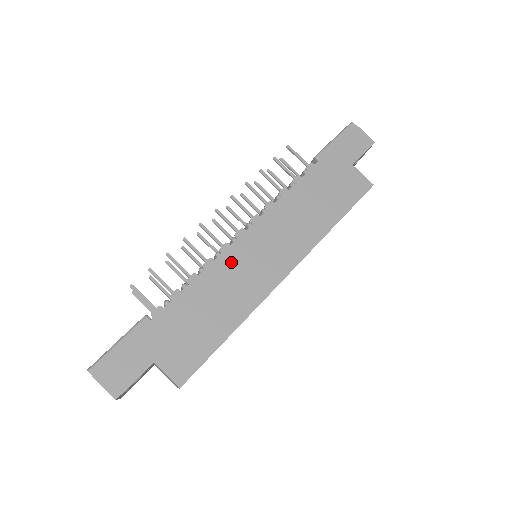
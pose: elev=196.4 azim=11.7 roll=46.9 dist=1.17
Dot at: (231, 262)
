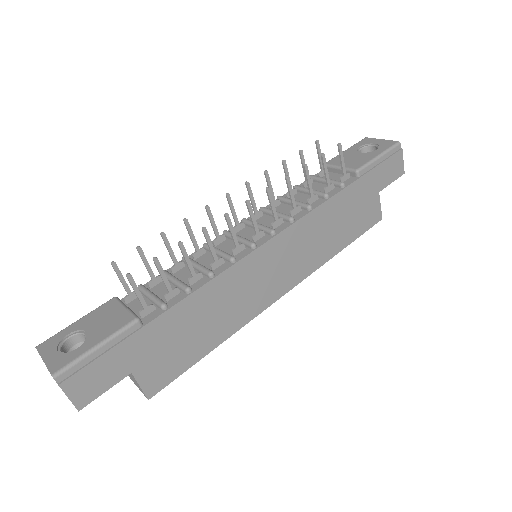
Dot at: (243, 273)
